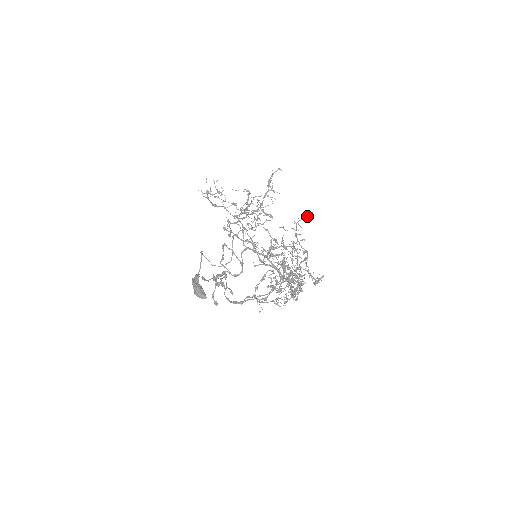
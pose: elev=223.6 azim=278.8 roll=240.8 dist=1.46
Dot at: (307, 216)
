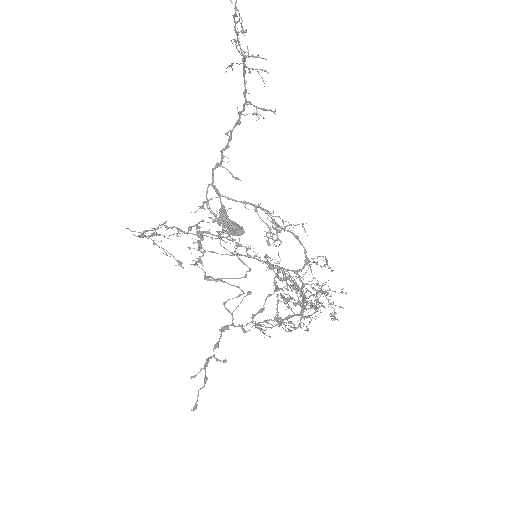
Dot at: (262, 332)
